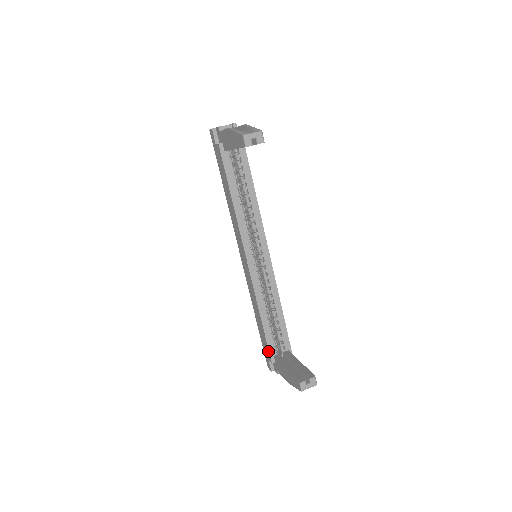
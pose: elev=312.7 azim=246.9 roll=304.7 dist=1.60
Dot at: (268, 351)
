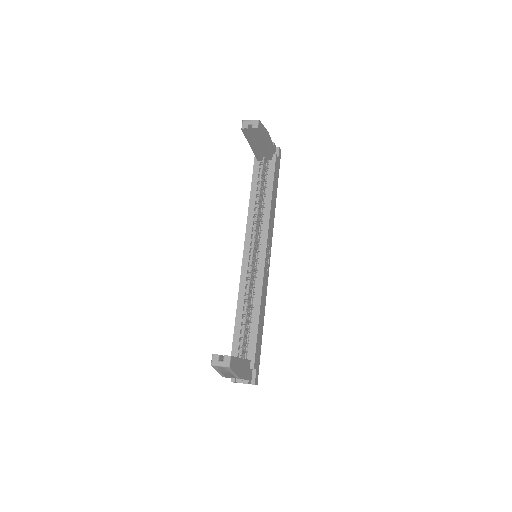
Dot at: (232, 352)
